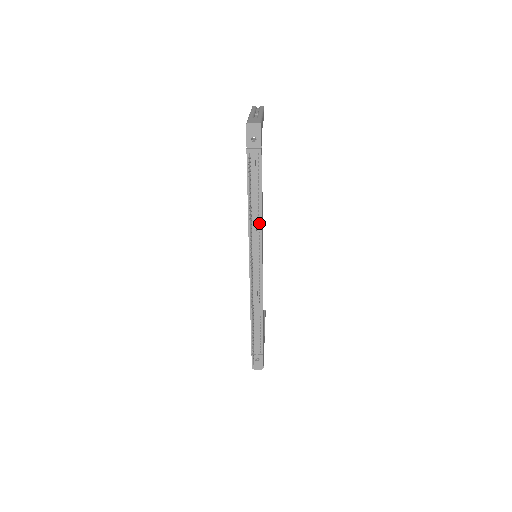
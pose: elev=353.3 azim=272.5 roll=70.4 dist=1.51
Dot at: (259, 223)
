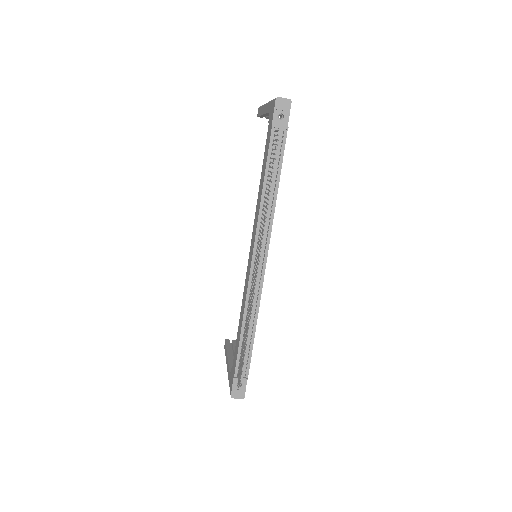
Dot at: (271, 212)
